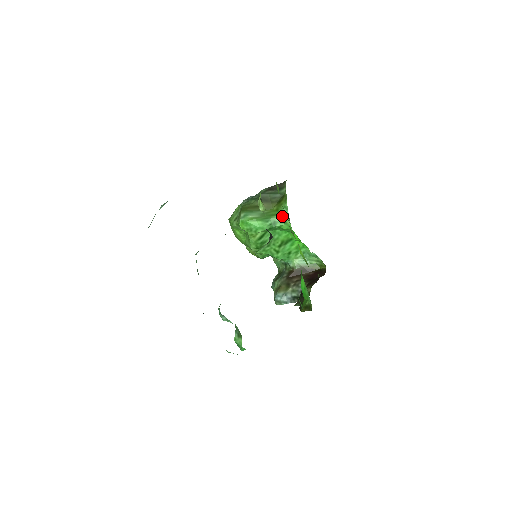
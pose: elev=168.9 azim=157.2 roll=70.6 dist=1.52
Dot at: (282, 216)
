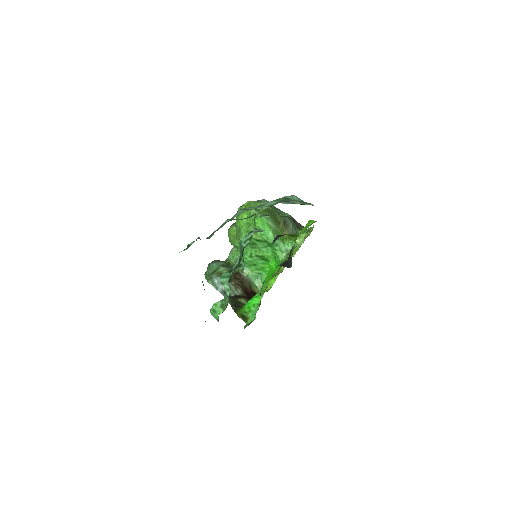
Dot at: (285, 246)
